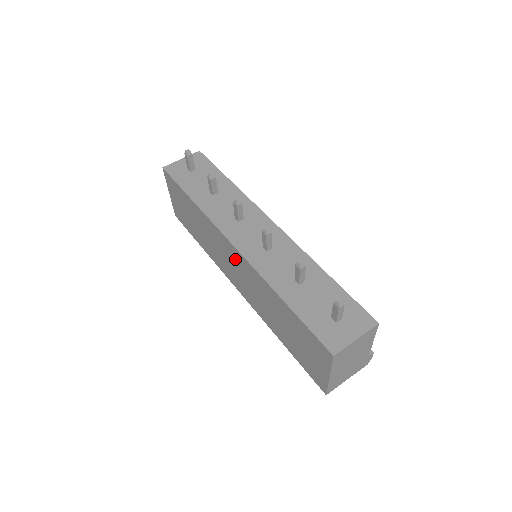
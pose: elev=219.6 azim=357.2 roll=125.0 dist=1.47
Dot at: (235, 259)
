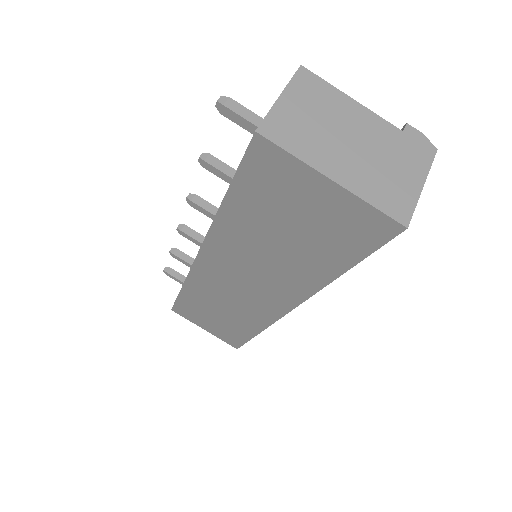
Dot at: (220, 271)
